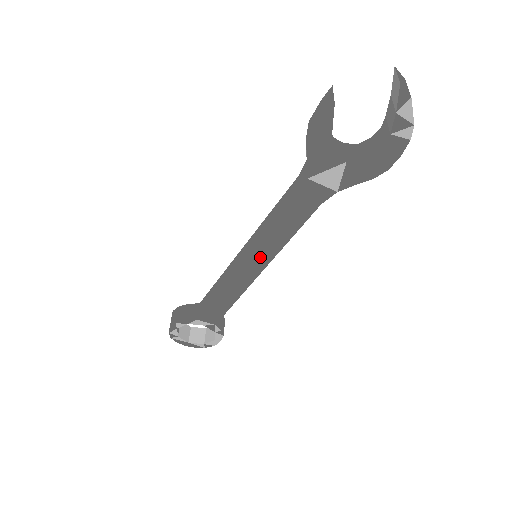
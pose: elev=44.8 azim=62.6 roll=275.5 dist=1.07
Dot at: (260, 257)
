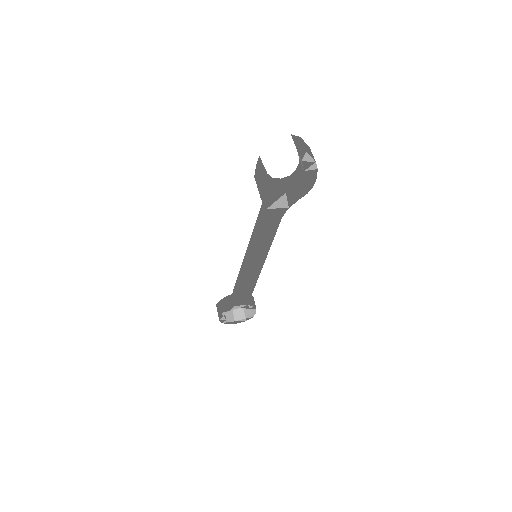
Dot at: (258, 258)
